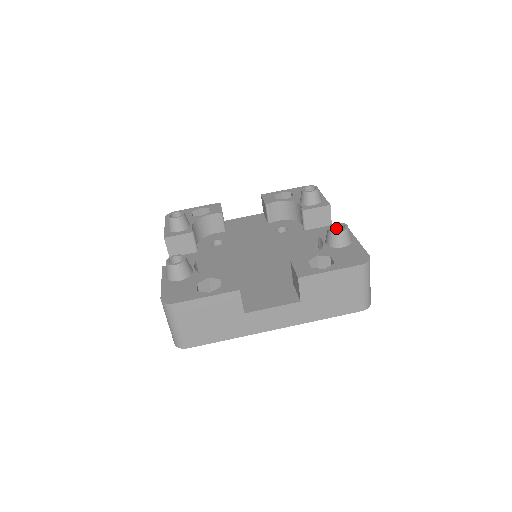
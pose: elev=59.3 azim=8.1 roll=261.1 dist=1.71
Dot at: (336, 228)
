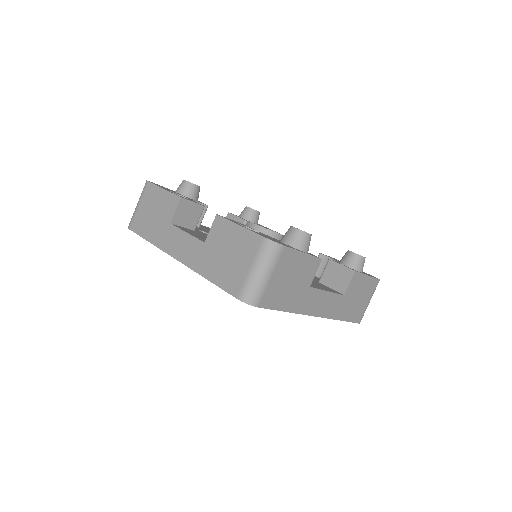
Dot at: occluded
